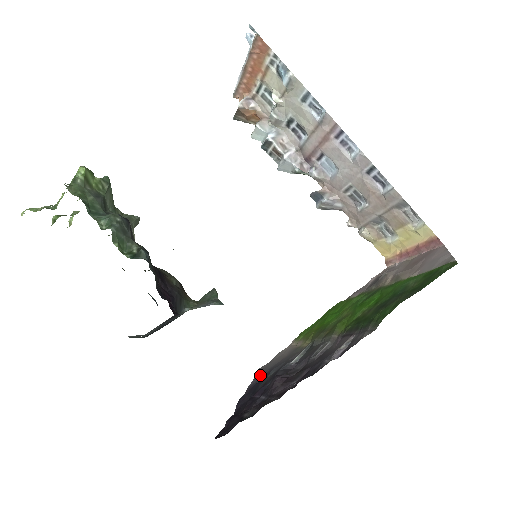
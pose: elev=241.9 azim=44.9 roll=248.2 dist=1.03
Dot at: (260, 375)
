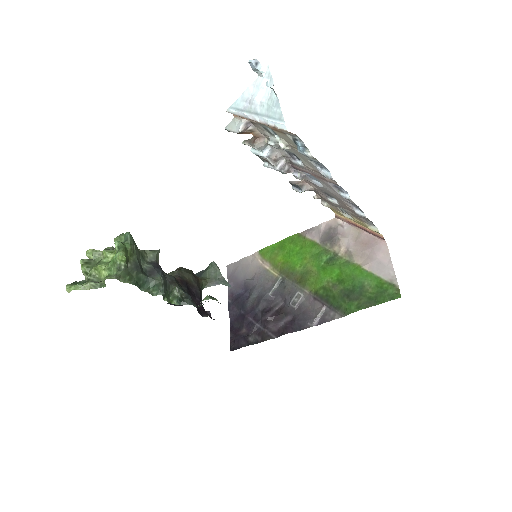
Dot at: (236, 282)
